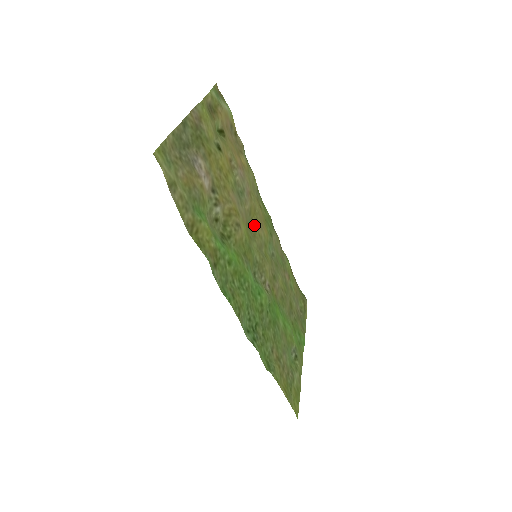
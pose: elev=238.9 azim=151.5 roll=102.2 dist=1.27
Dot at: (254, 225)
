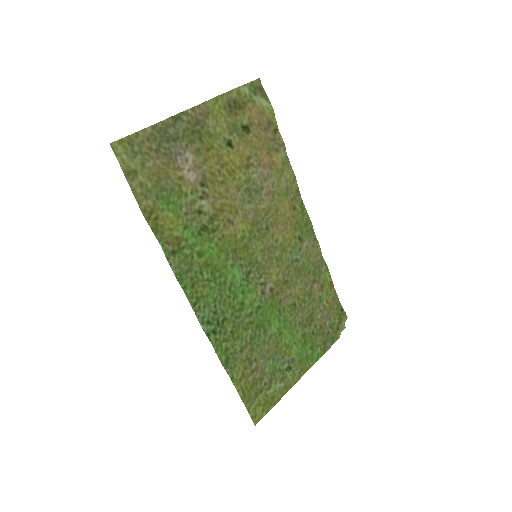
Dot at: (269, 225)
